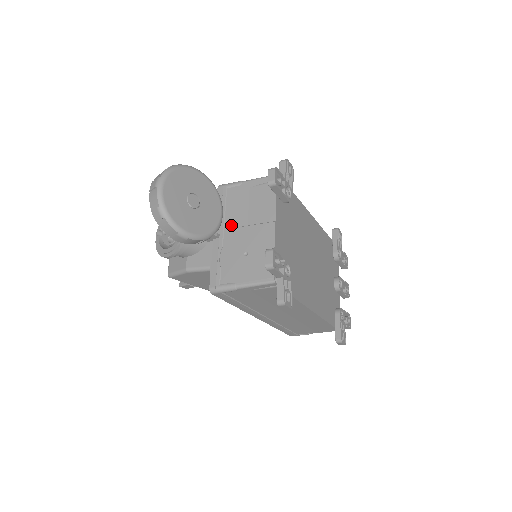
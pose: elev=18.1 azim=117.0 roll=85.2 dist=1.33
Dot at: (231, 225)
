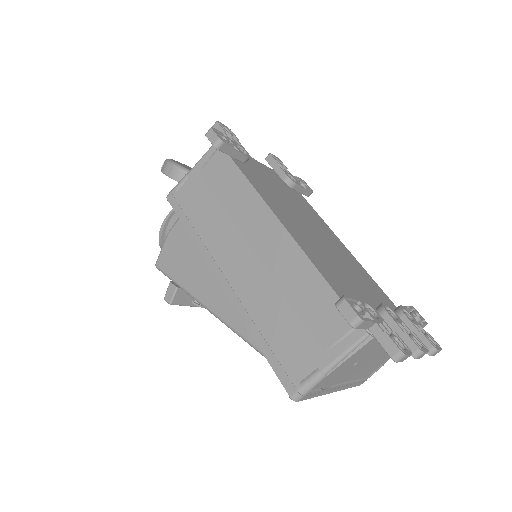
Dot at: occluded
